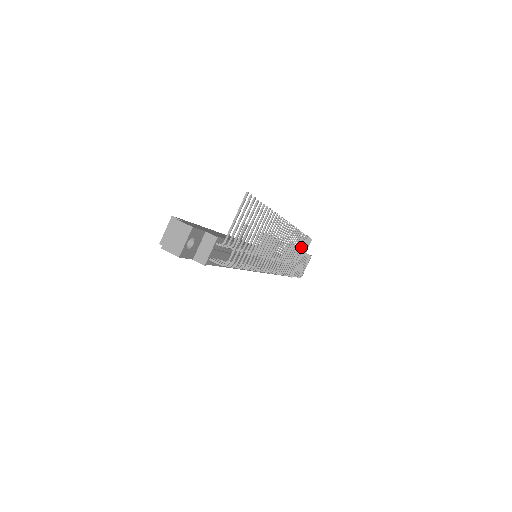
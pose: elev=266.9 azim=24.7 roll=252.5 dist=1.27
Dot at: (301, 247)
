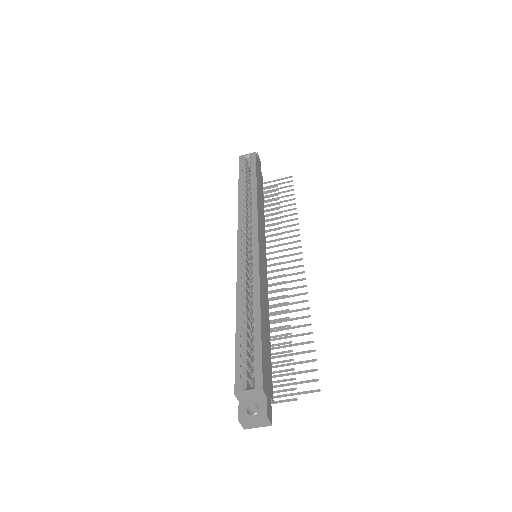
Dot at: (281, 197)
